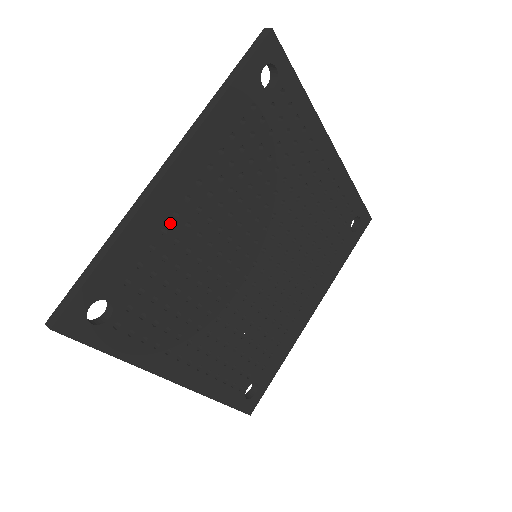
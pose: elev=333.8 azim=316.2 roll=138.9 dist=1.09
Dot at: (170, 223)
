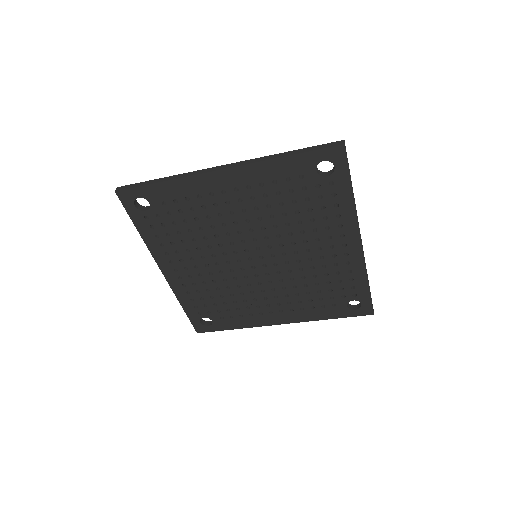
Dot at: (205, 195)
